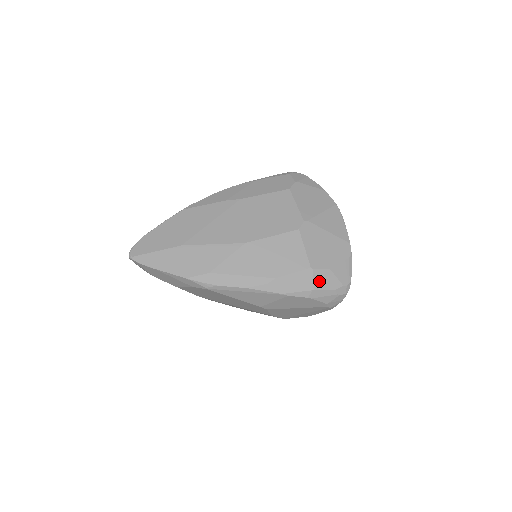
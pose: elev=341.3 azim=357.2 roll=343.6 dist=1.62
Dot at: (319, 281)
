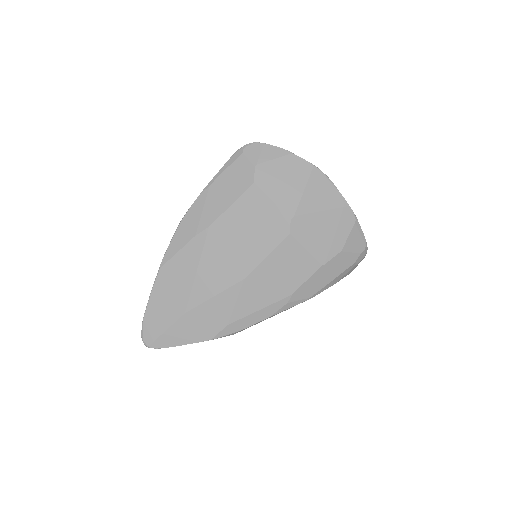
Dot at: (335, 269)
